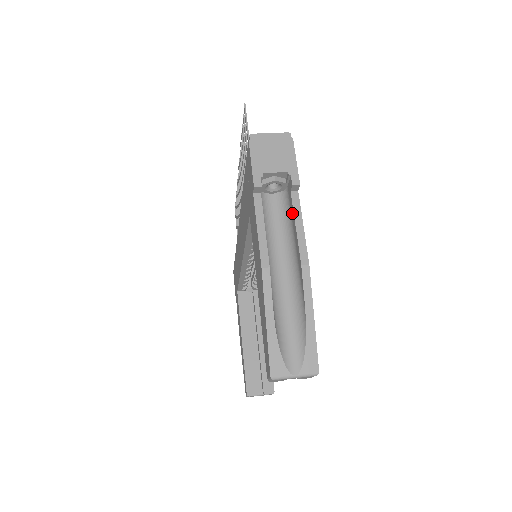
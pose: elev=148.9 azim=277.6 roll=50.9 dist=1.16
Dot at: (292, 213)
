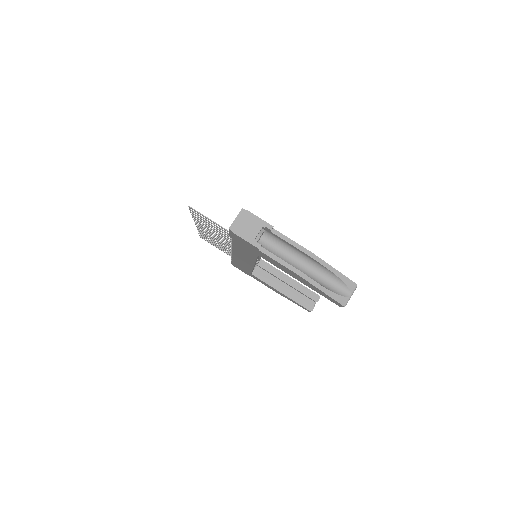
Dot at: (281, 239)
